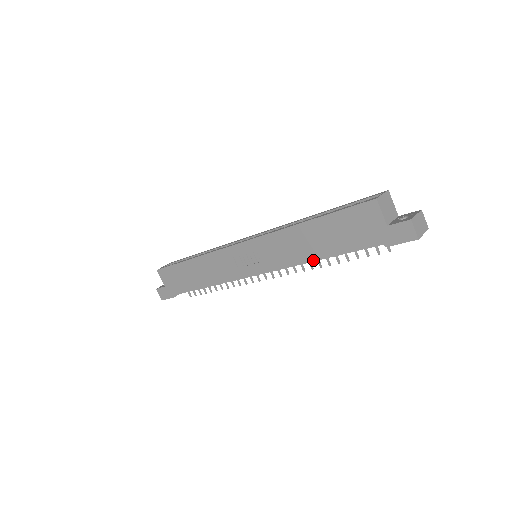
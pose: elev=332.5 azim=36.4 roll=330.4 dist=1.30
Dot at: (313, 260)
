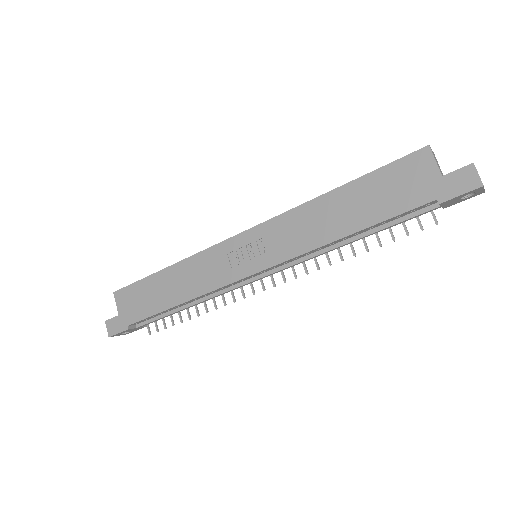
Dot at: (339, 238)
